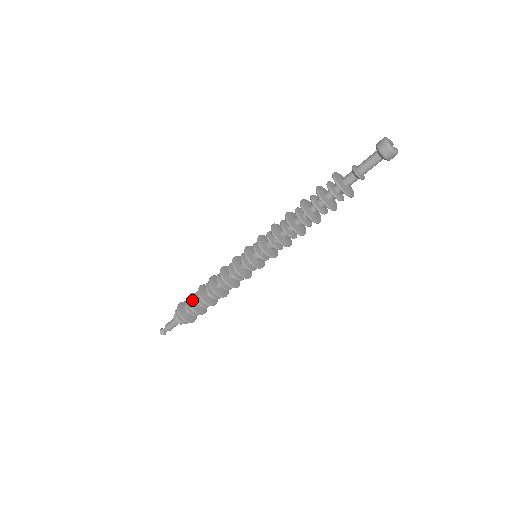
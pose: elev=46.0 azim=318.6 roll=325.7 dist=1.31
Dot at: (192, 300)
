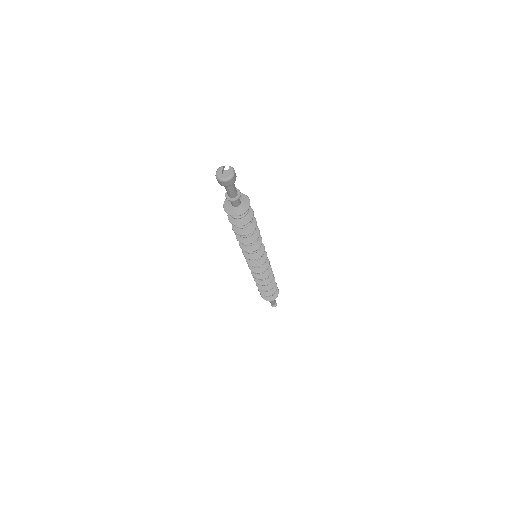
Dot at: (263, 291)
